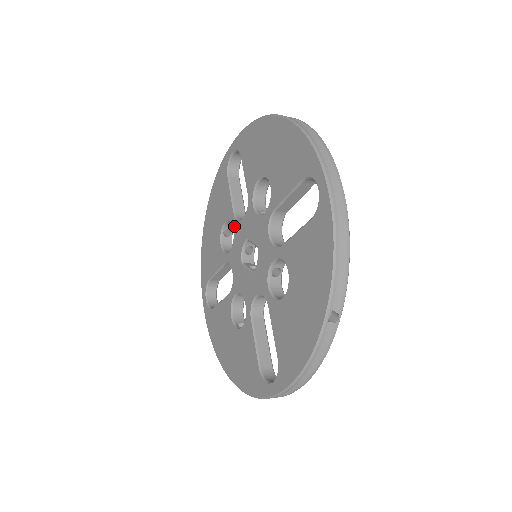
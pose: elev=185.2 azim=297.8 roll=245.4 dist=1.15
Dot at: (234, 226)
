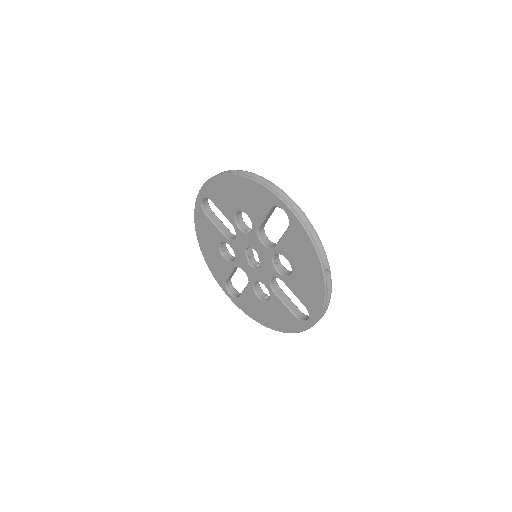
Dot at: (253, 233)
